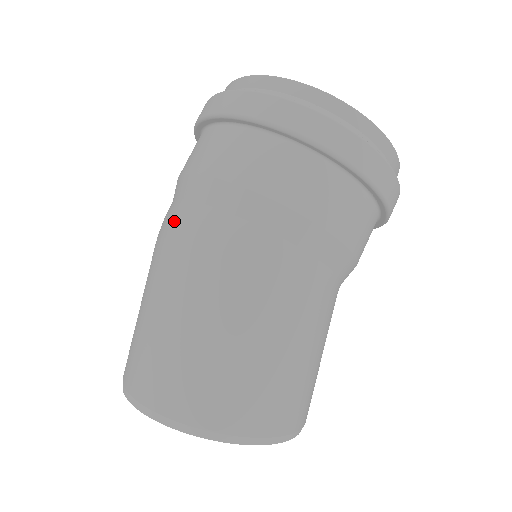
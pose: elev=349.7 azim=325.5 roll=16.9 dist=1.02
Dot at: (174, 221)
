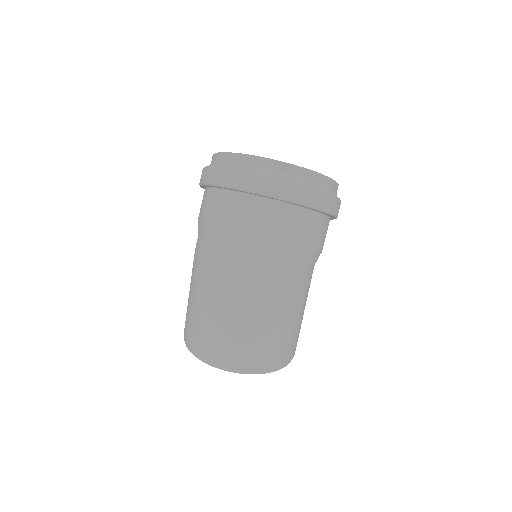
Dot at: (240, 265)
